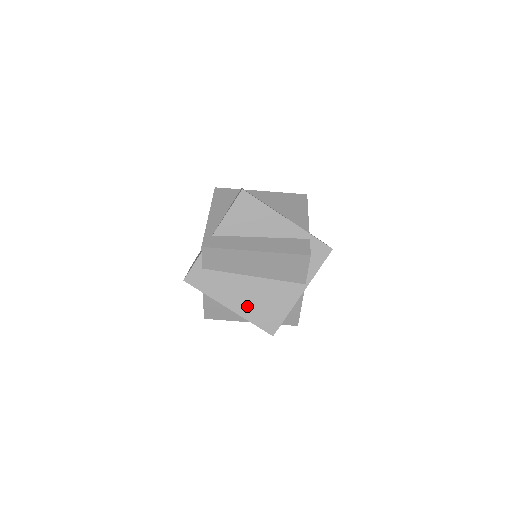
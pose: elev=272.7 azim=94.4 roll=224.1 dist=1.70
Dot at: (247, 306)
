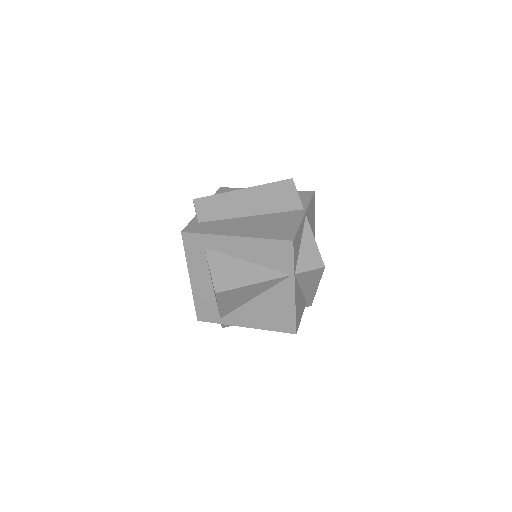
Dot at: (254, 231)
